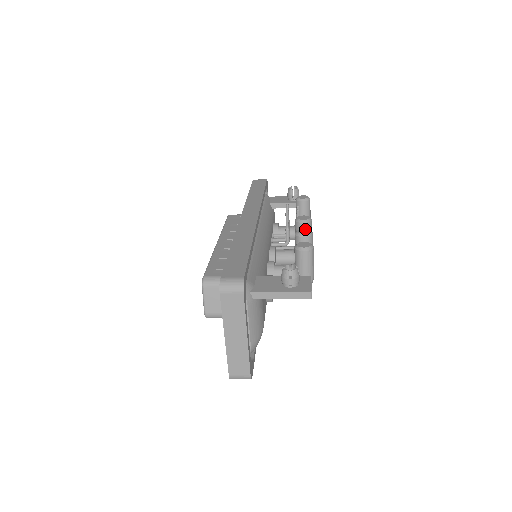
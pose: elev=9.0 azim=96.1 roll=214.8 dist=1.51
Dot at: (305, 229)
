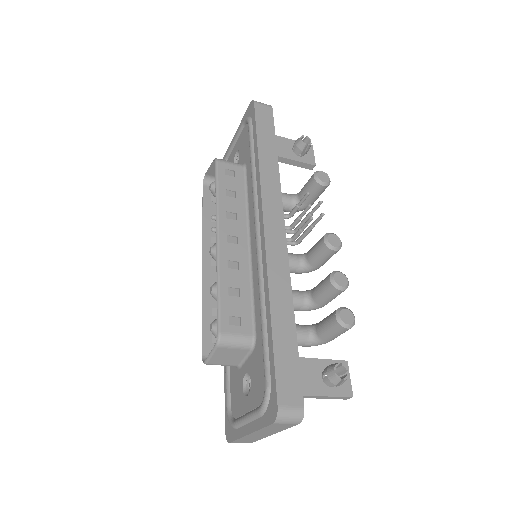
Dot at: (342, 274)
